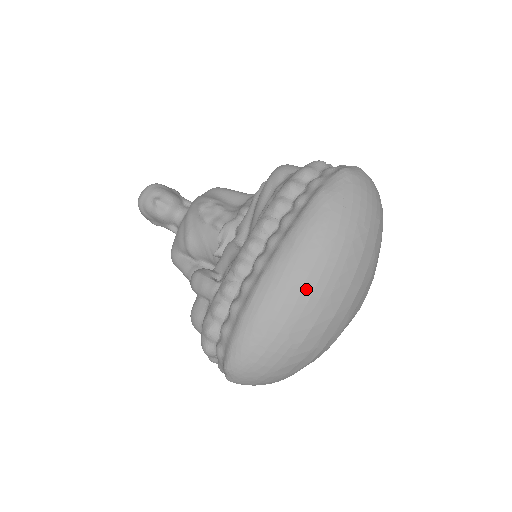
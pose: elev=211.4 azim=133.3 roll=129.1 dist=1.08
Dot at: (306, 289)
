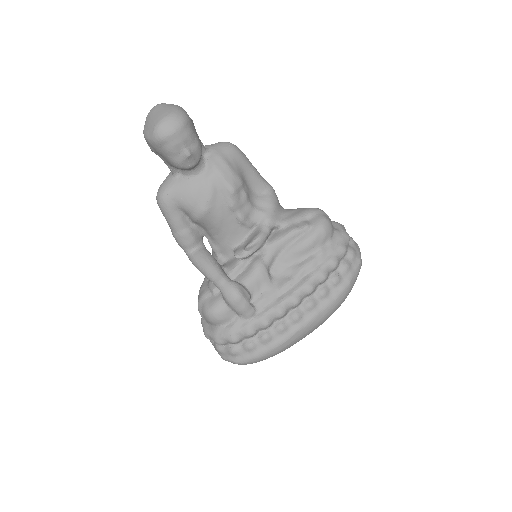
Dot at: occluded
